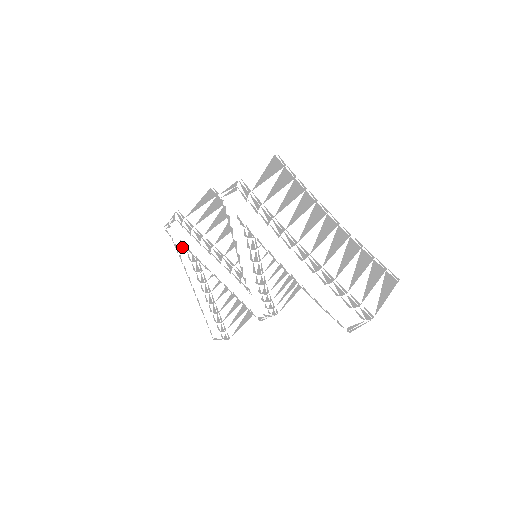
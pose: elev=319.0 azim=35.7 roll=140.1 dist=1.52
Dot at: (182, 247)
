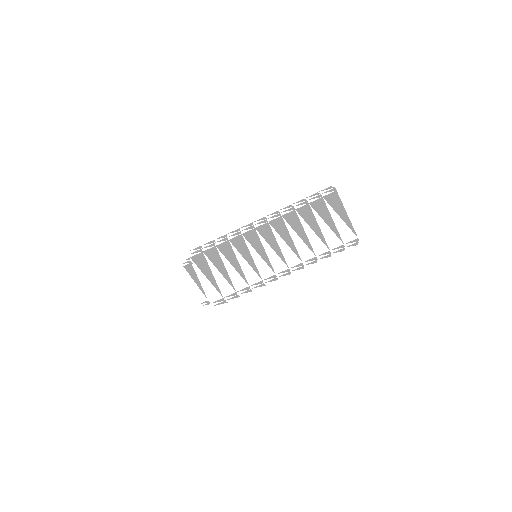
Dot at: occluded
